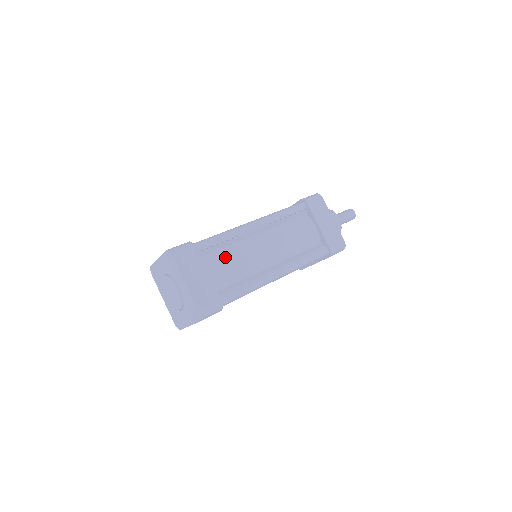
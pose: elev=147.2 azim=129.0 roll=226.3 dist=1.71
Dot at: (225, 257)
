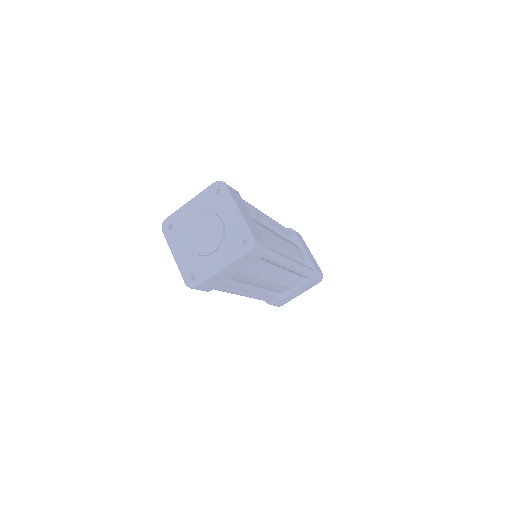
Dot at: (255, 221)
